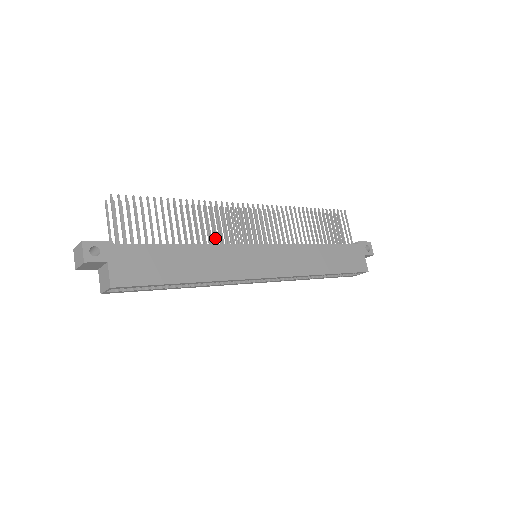
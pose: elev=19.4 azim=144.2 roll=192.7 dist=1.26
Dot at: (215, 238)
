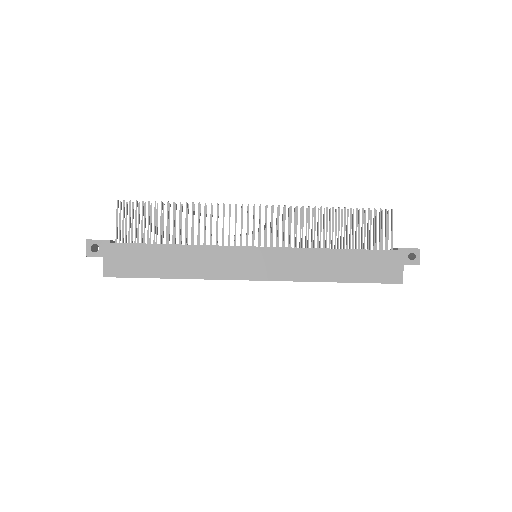
Dot at: (210, 238)
